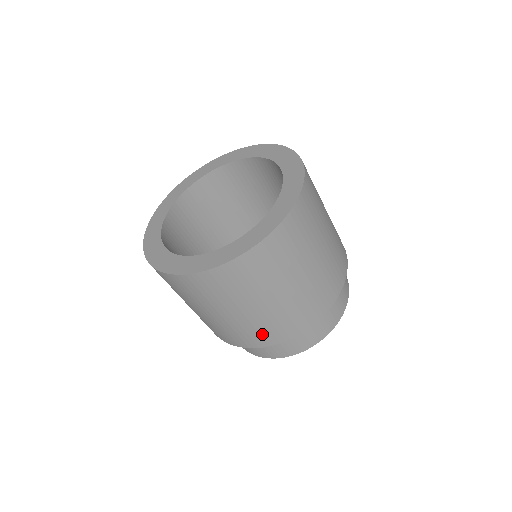
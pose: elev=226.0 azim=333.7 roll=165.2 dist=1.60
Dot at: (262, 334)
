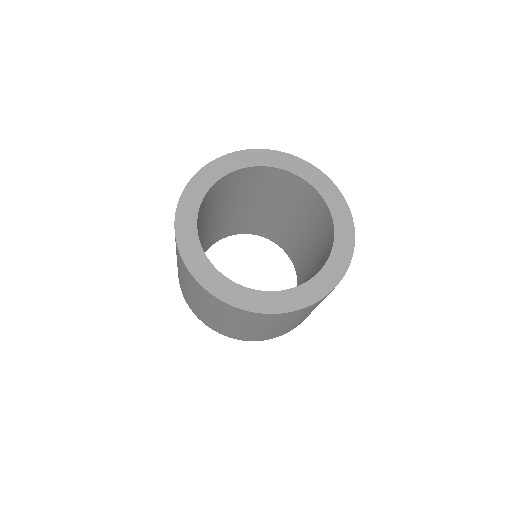
Dot at: (242, 336)
